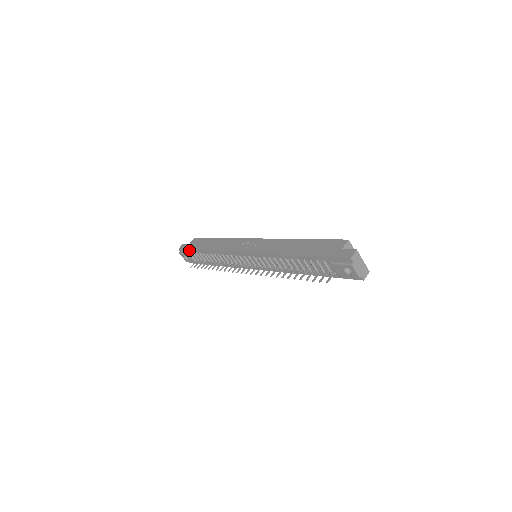
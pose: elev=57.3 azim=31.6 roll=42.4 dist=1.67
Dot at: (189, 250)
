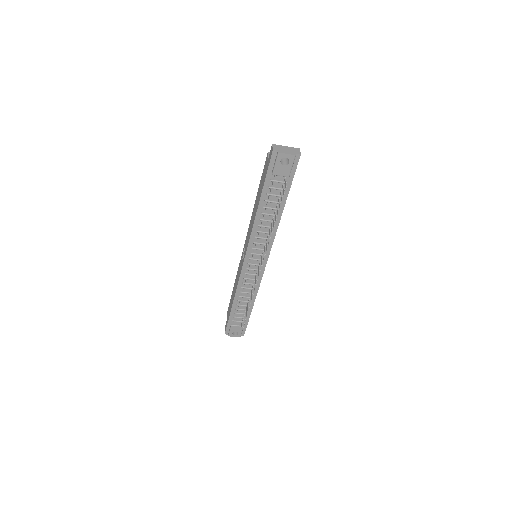
Dot at: (228, 322)
